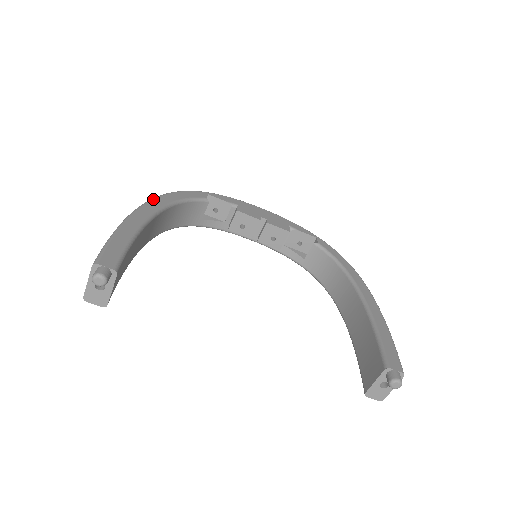
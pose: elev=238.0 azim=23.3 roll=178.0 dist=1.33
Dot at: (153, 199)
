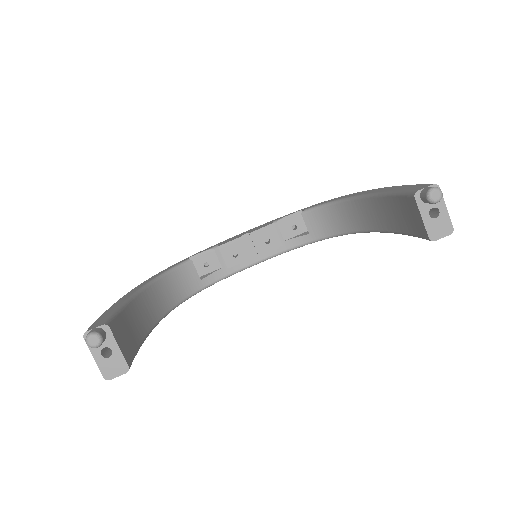
Dot at: occluded
